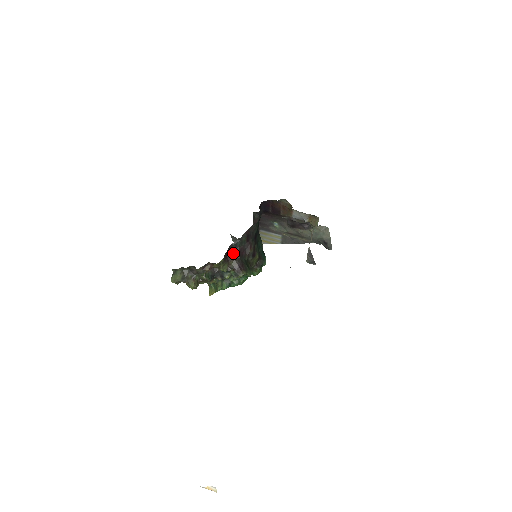
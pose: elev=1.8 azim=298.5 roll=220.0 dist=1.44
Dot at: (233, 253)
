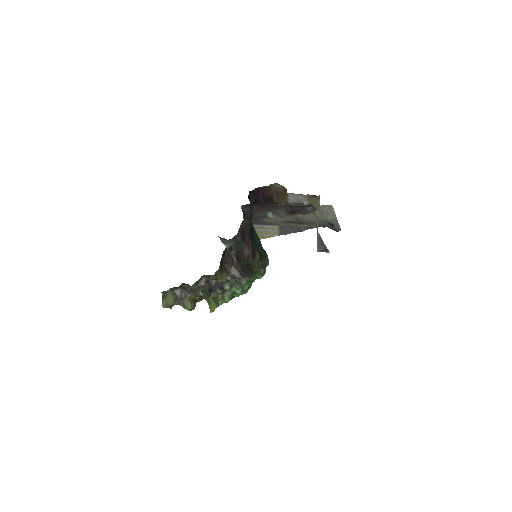
Dot at: (229, 258)
